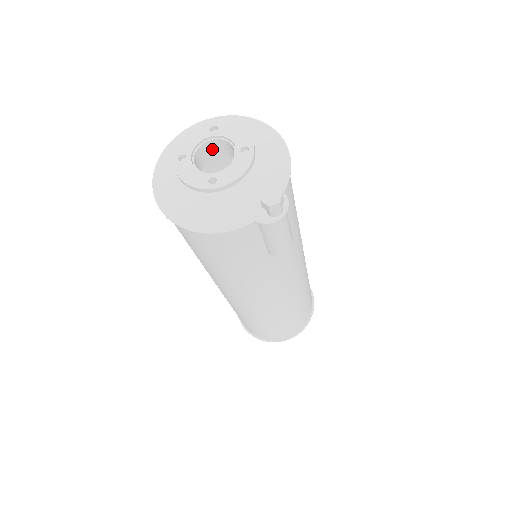
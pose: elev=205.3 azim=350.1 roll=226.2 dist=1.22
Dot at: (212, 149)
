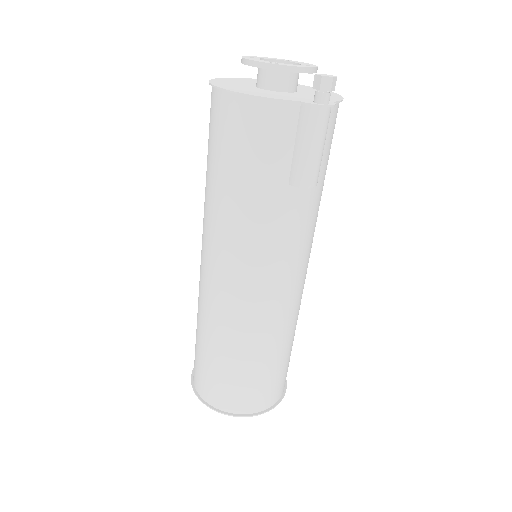
Dot at: occluded
